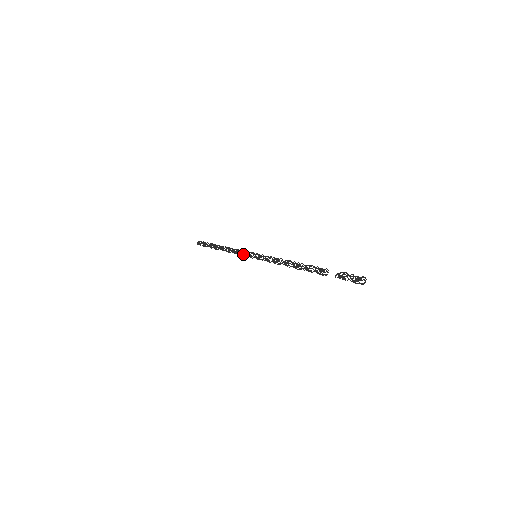
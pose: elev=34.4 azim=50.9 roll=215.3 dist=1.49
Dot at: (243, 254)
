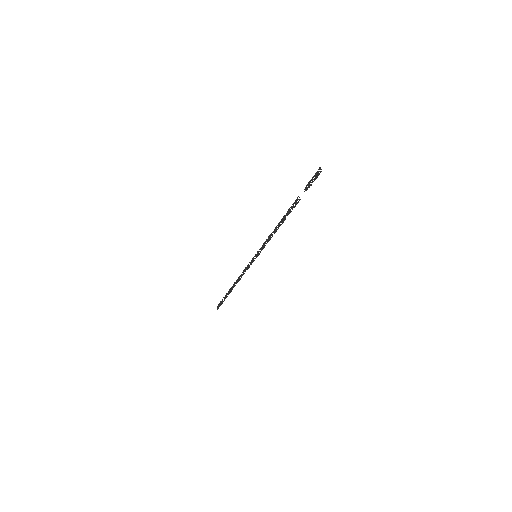
Dot at: (248, 267)
